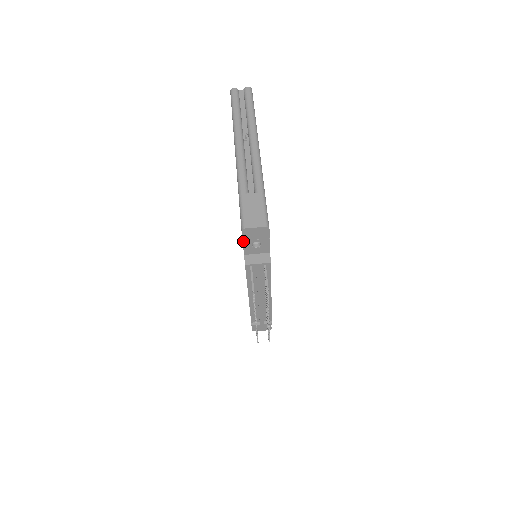
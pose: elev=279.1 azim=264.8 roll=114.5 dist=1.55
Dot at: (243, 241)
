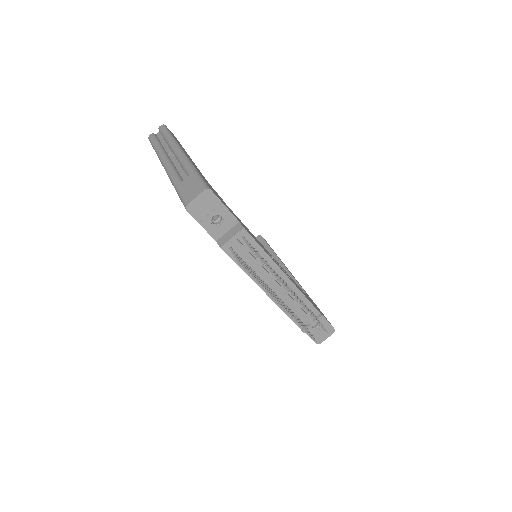
Dot at: (199, 223)
